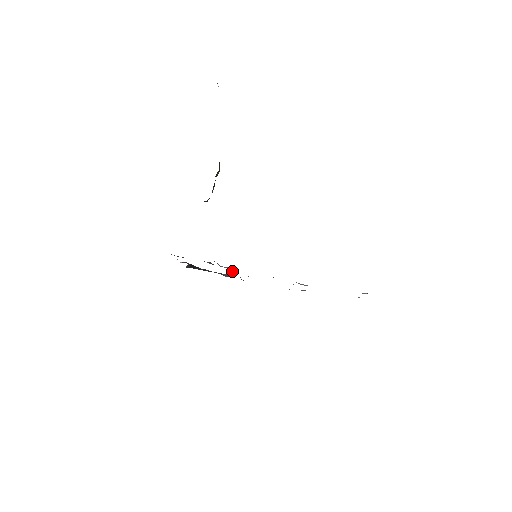
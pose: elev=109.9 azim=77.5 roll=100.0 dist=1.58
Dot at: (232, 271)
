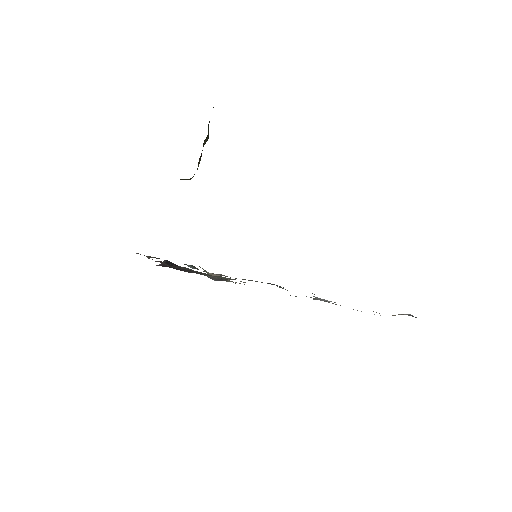
Dot at: (223, 277)
